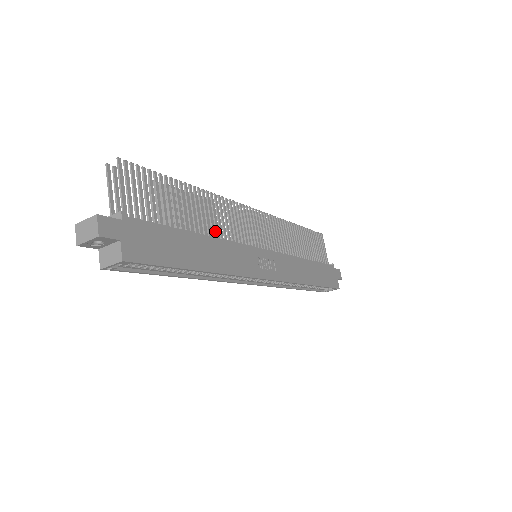
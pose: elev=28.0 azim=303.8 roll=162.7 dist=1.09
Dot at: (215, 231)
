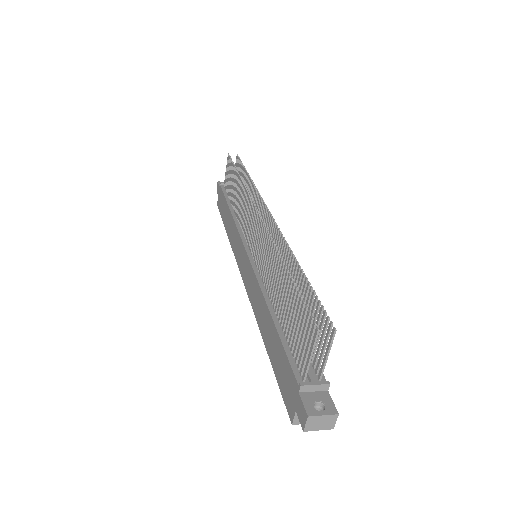
Dot at: occluded
